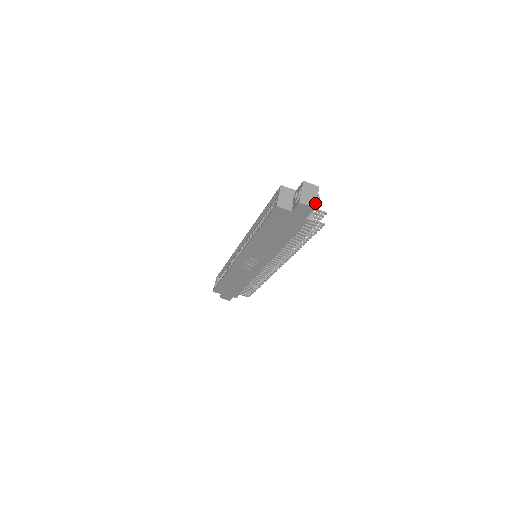
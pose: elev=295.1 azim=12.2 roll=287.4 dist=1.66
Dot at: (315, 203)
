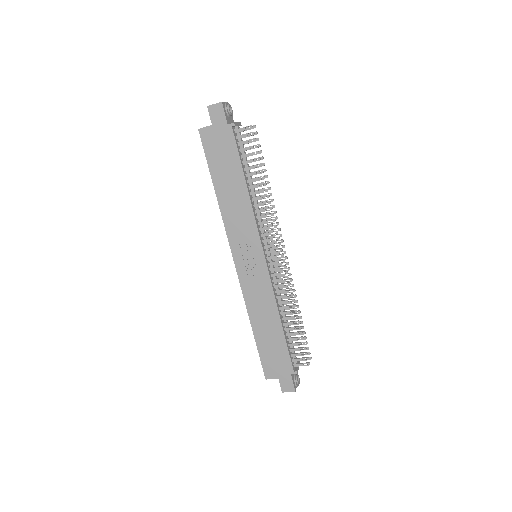
Dot at: (222, 102)
